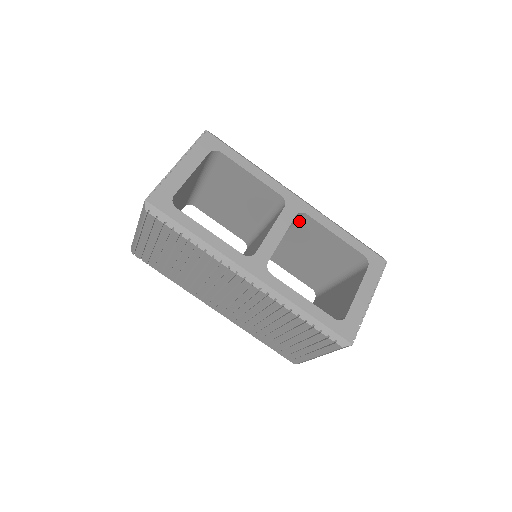
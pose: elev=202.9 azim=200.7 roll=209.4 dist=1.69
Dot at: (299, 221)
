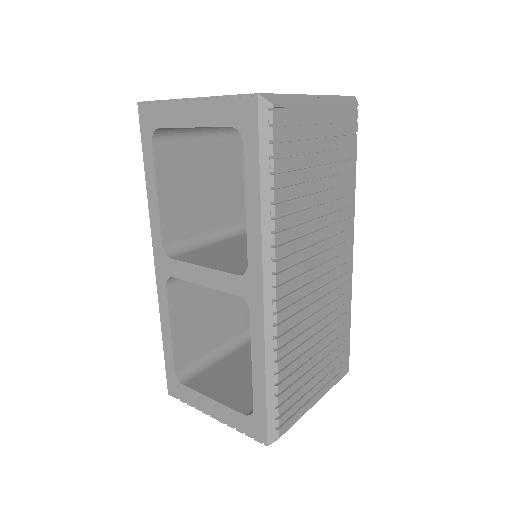
Dot at: occluded
